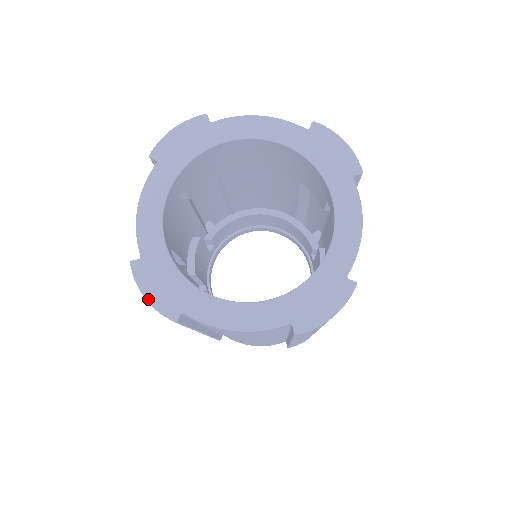
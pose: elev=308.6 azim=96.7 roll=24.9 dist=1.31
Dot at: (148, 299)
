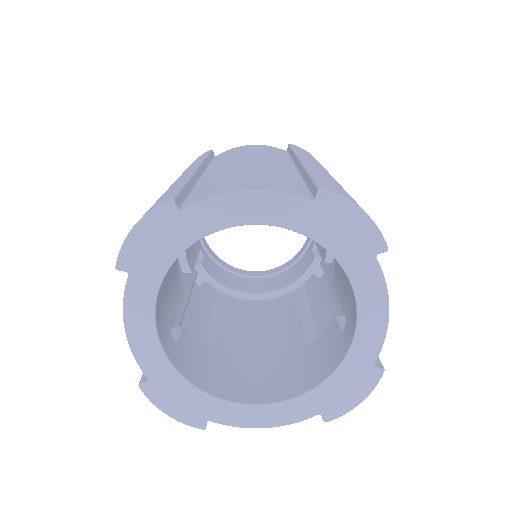
Dot at: (170, 416)
